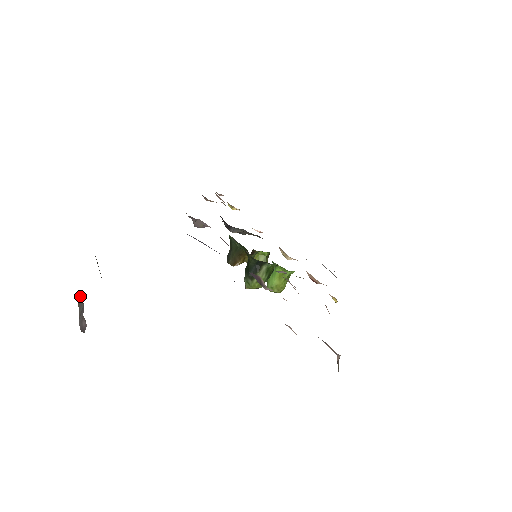
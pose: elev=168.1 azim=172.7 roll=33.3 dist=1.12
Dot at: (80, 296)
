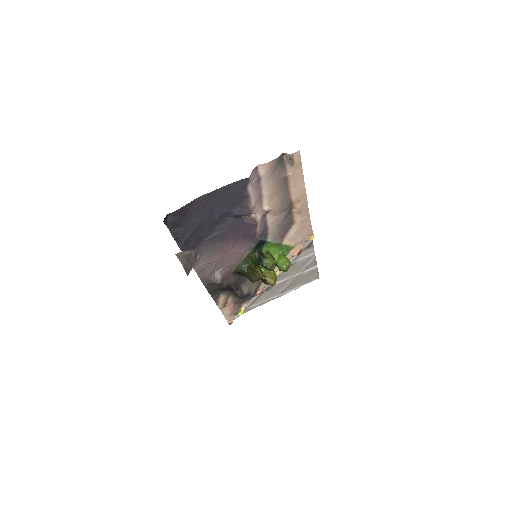
Dot at: occluded
